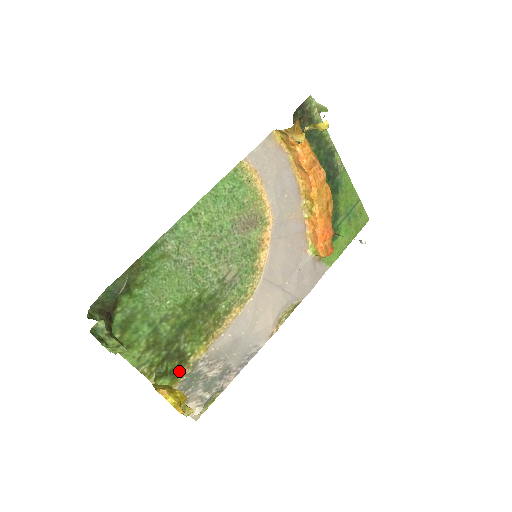
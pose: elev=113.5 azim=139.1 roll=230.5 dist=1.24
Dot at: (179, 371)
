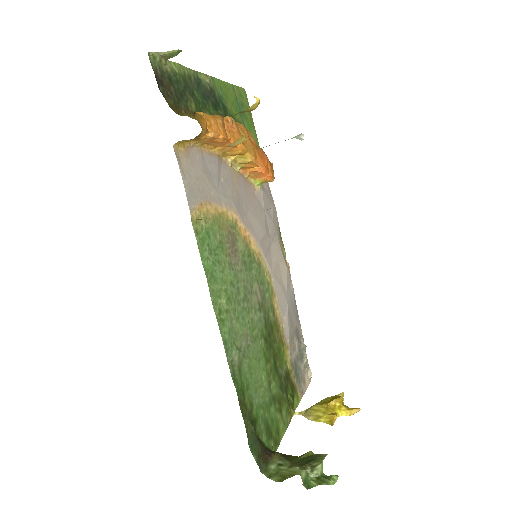
Dot at: (292, 382)
